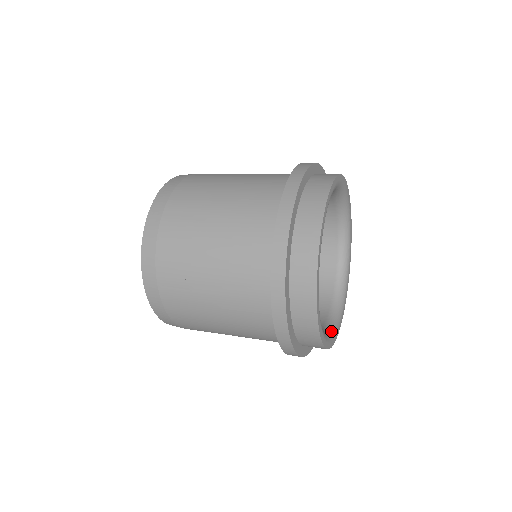
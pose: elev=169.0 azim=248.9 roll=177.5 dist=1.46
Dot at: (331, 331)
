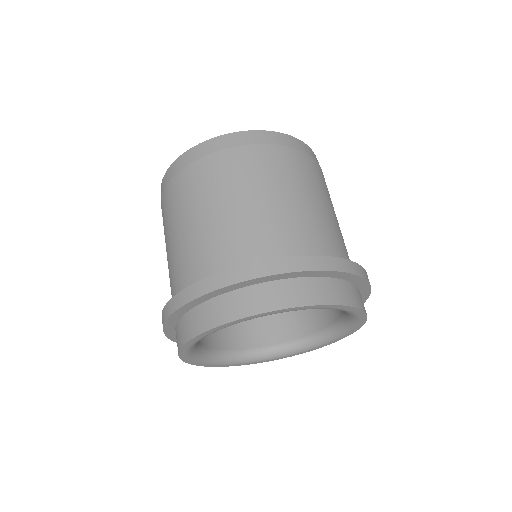
Dot at: (280, 353)
